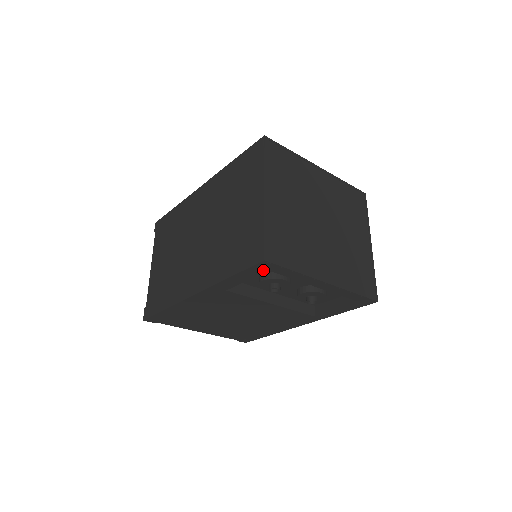
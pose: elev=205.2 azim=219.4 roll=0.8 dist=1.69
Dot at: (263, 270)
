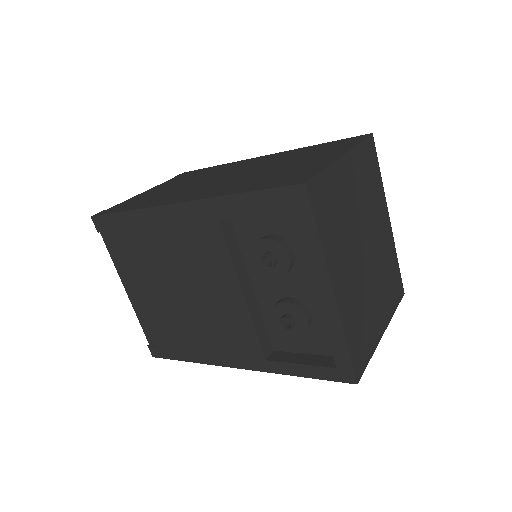
Dot at: (288, 205)
